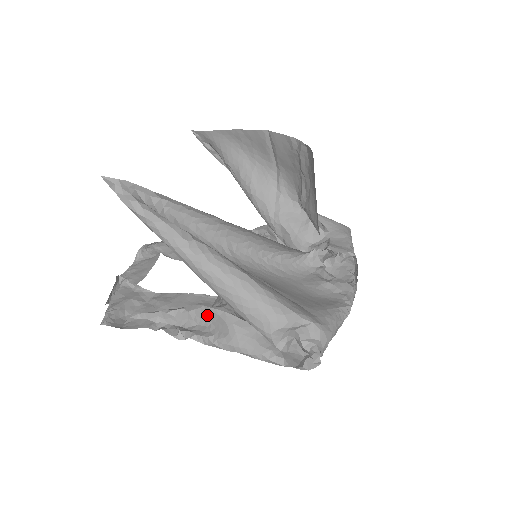
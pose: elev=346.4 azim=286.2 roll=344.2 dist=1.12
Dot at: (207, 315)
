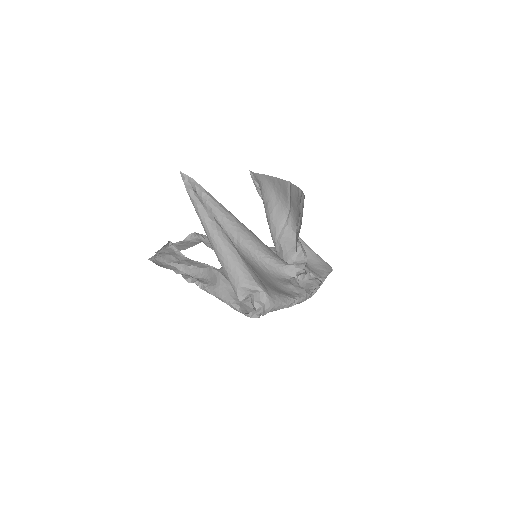
Dot at: (209, 272)
